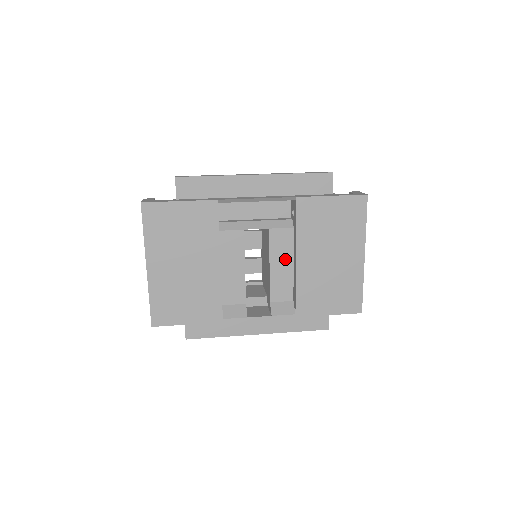
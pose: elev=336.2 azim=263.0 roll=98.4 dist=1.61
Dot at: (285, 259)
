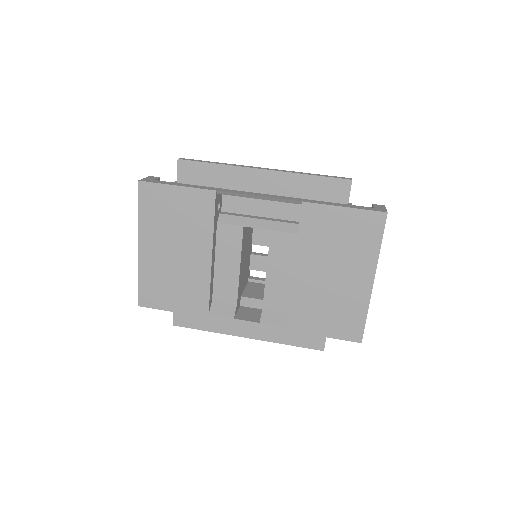
Dot at: (284, 266)
